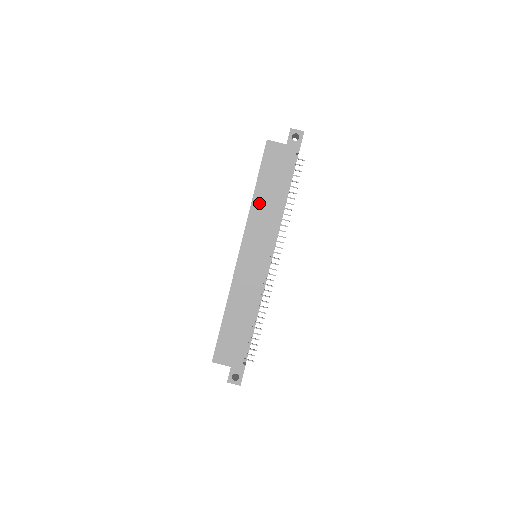
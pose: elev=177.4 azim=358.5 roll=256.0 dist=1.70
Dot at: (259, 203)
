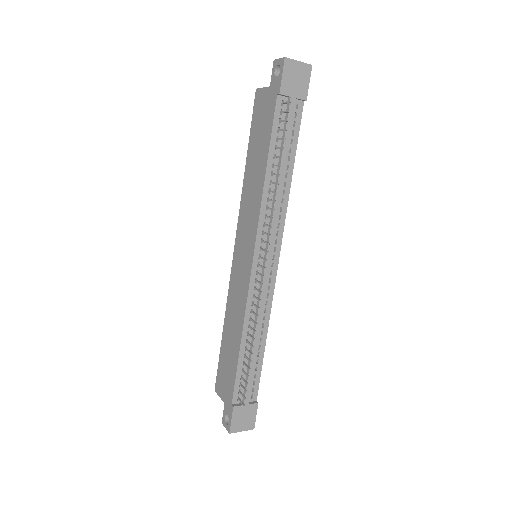
Dot at: (248, 180)
